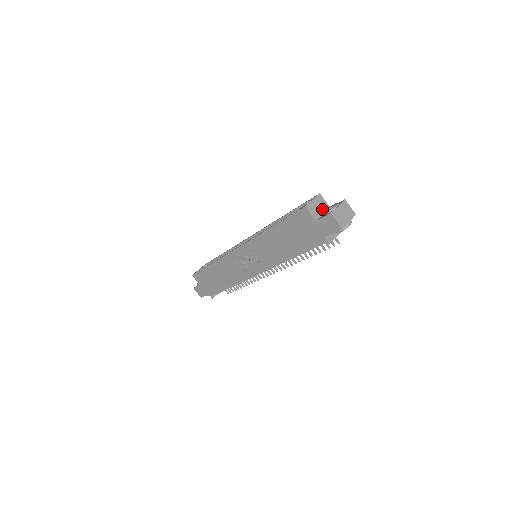
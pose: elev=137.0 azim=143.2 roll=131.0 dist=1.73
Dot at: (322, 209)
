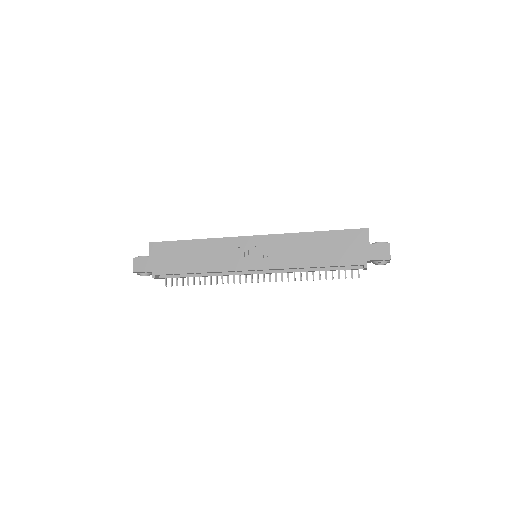
Dot at: occluded
